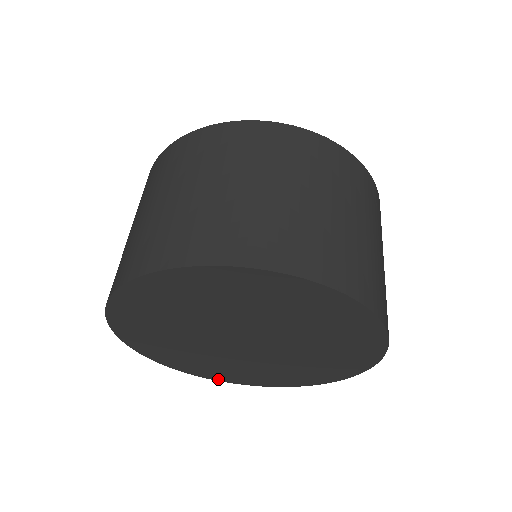
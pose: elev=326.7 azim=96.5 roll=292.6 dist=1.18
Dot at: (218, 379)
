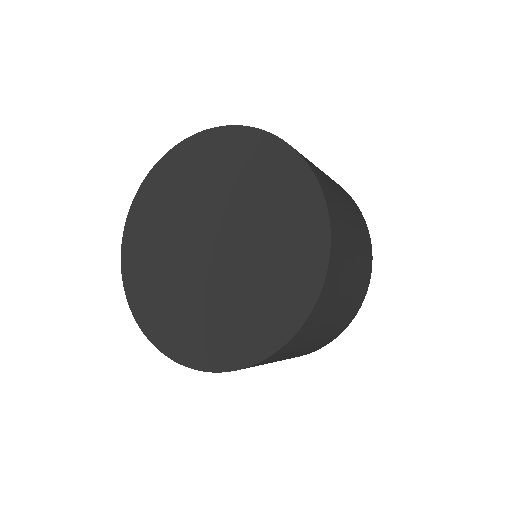
Dot at: (174, 355)
